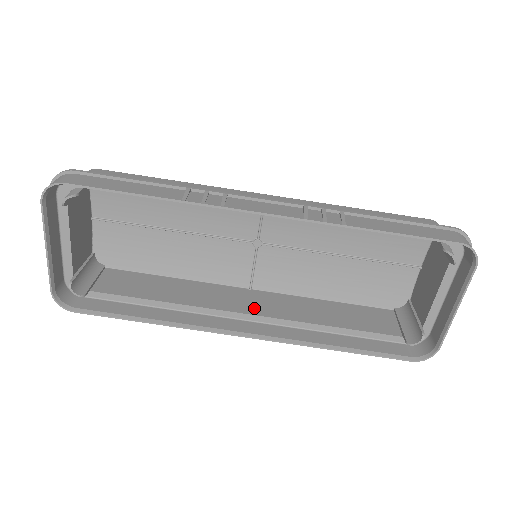
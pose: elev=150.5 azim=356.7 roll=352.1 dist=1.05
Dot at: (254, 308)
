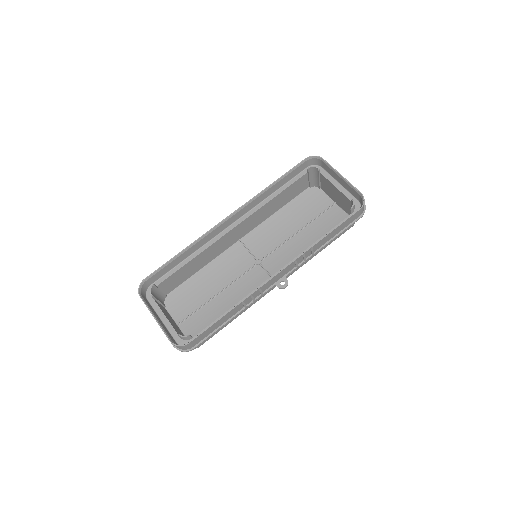
Dot at: occluded
